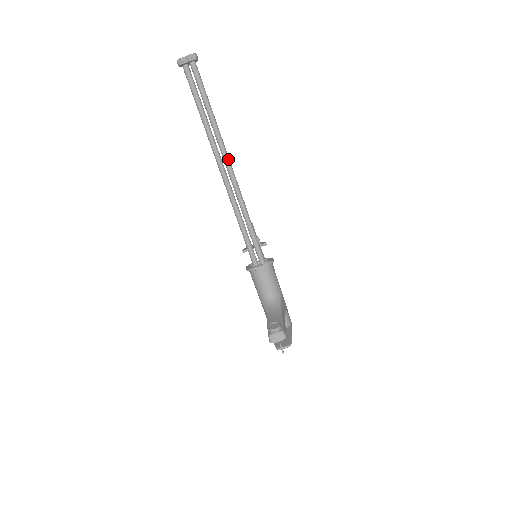
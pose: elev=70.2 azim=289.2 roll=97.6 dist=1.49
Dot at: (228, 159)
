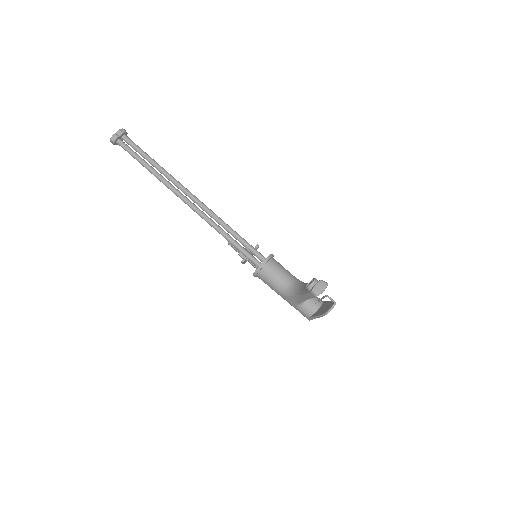
Dot at: (188, 191)
